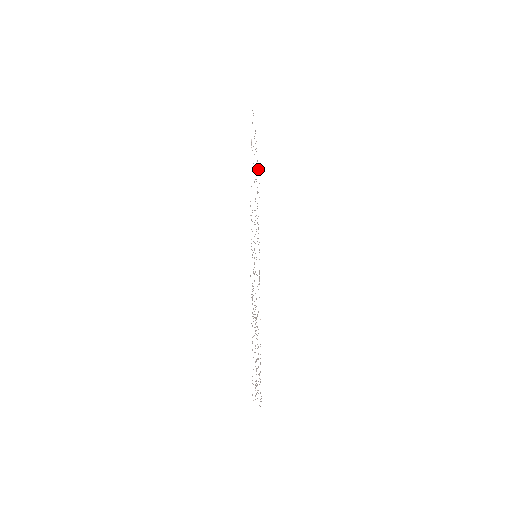
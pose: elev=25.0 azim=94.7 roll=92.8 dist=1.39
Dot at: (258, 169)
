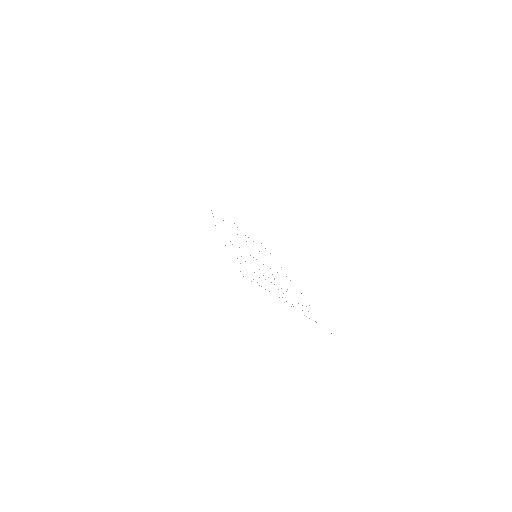
Dot at: occluded
